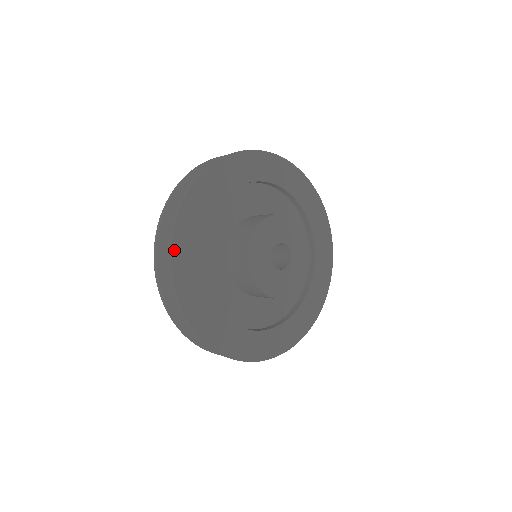
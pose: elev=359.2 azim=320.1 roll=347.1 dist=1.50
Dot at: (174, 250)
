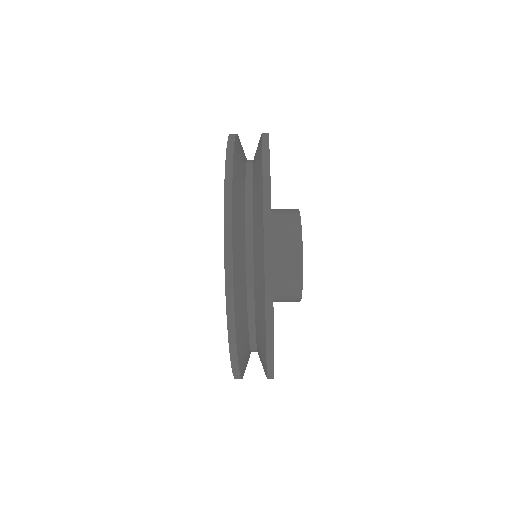
Dot at: (269, 159)
